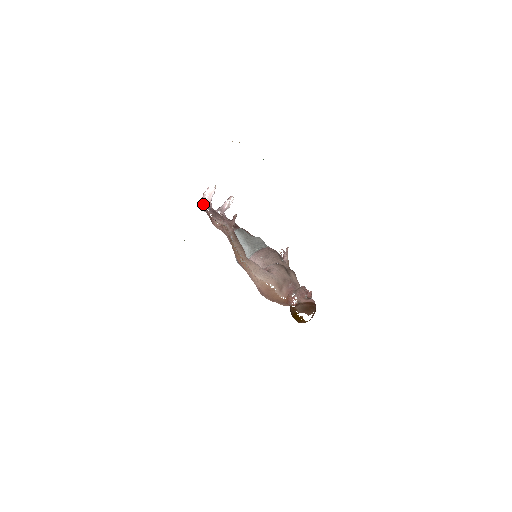
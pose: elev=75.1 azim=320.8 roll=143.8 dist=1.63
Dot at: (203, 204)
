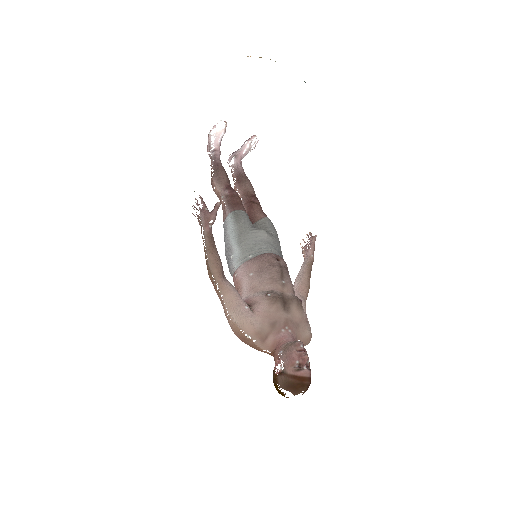
Dot at: (209, 148)
